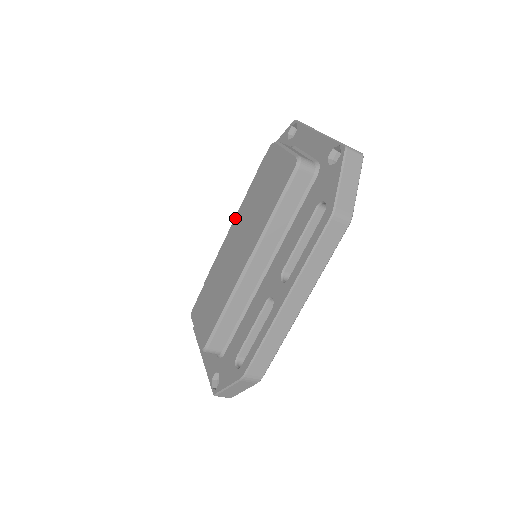
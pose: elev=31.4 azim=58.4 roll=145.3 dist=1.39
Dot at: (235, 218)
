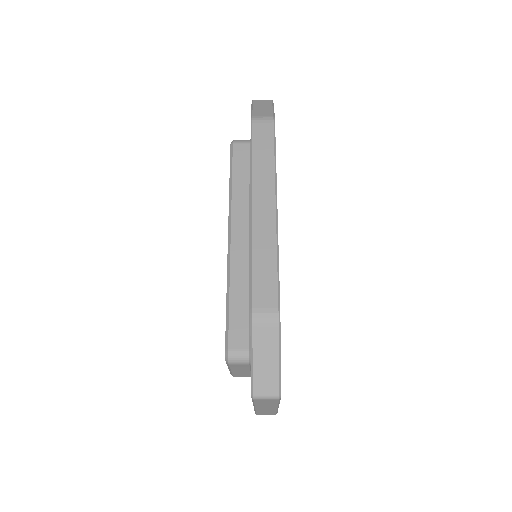
Dot at: occluded
